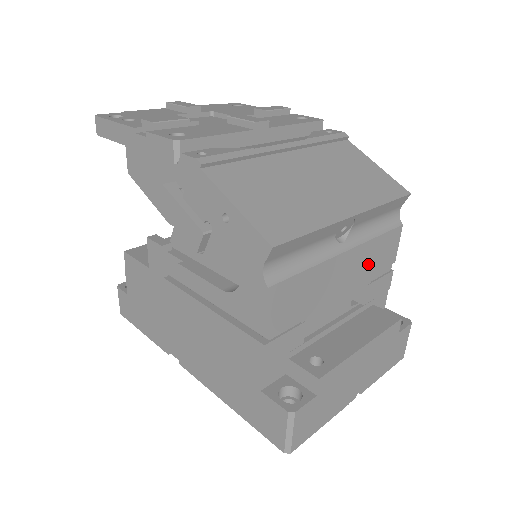
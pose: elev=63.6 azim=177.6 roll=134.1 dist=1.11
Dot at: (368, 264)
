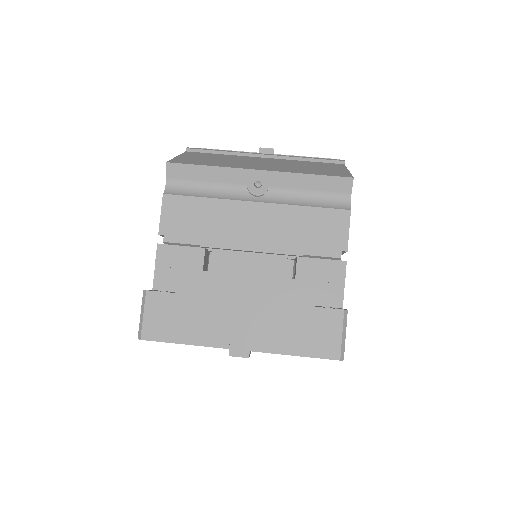
Dot at: (294, 231)
